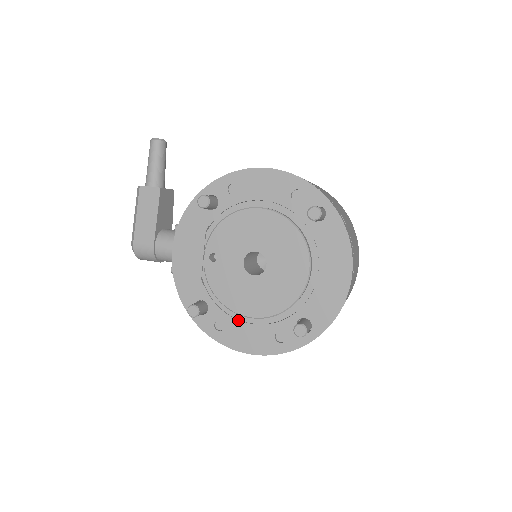
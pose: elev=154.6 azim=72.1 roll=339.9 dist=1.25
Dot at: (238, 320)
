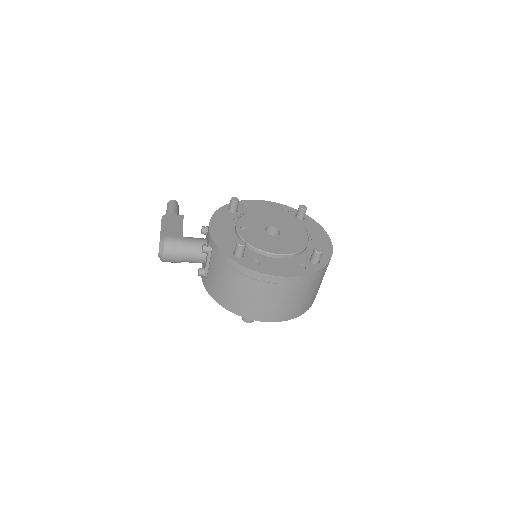
Dot at: (269, 260)
